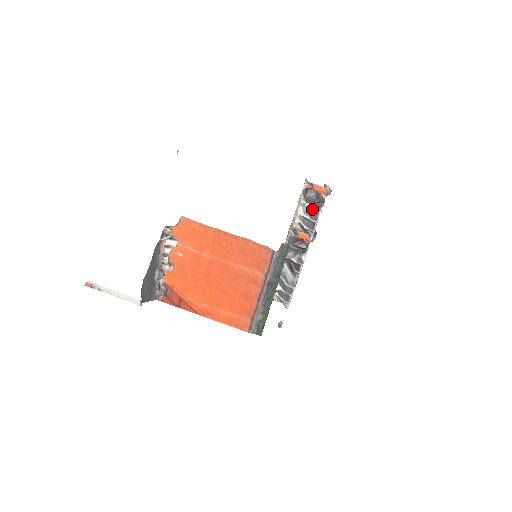
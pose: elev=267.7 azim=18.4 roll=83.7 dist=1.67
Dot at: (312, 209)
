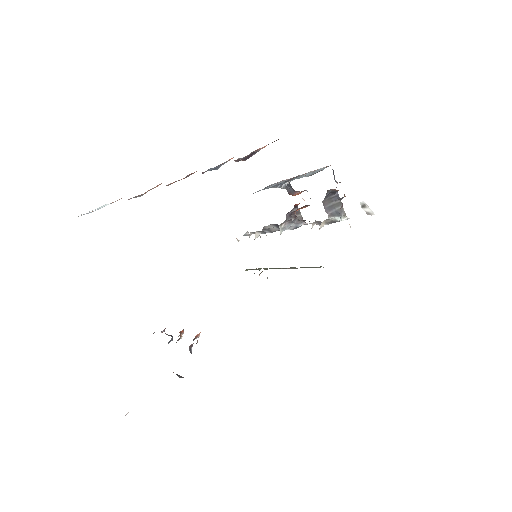
Dot at: occluded
